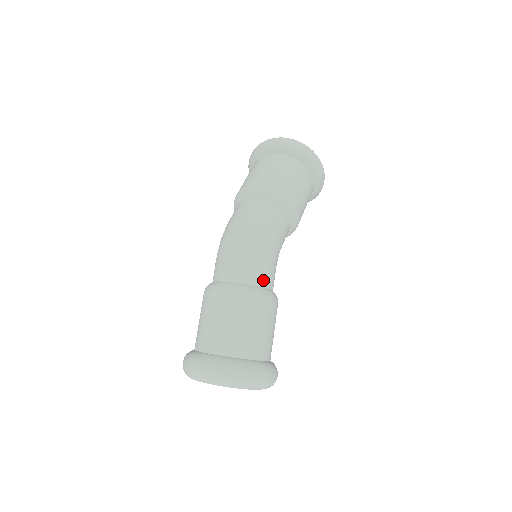
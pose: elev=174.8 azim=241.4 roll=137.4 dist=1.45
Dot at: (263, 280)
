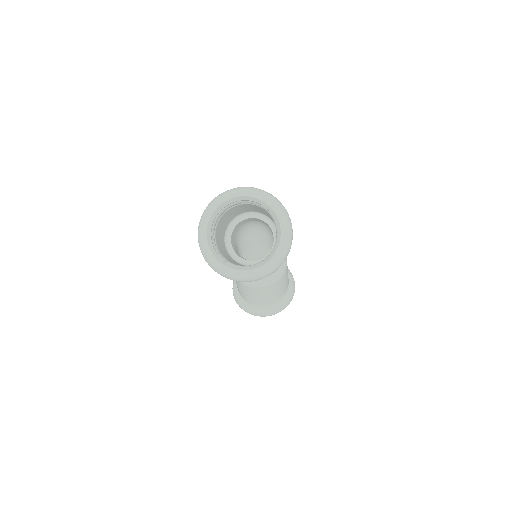
Dot at: occluded
